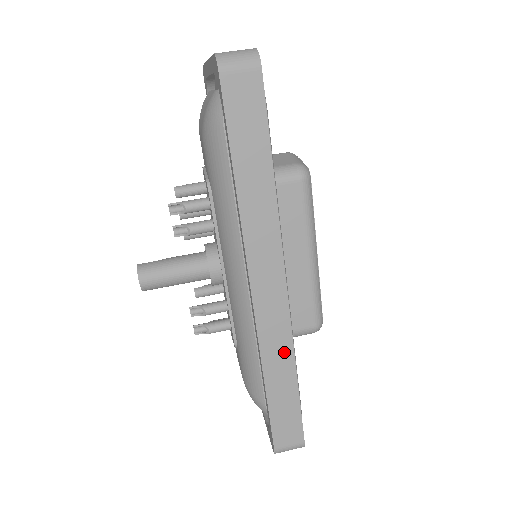
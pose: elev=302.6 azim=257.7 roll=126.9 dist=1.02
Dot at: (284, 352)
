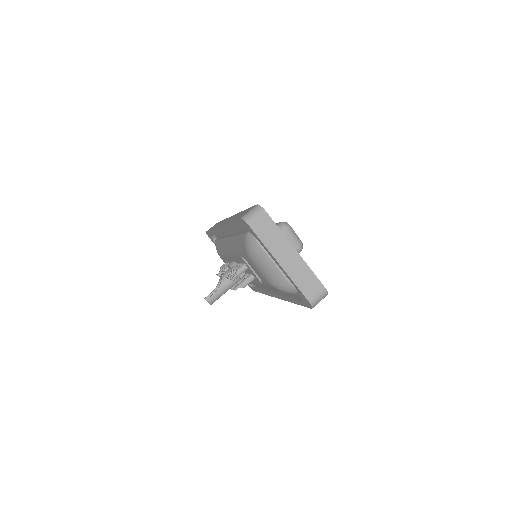
Dot at: occluded
